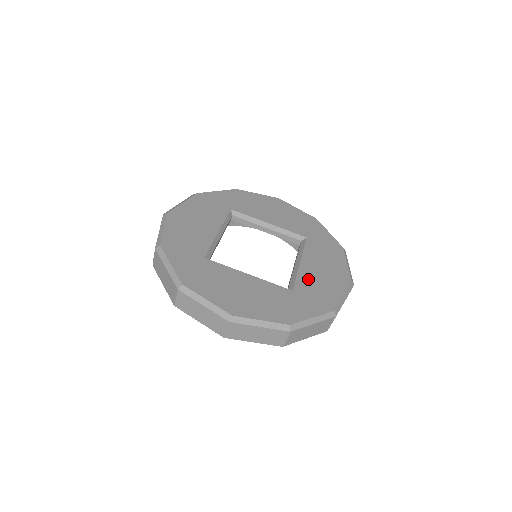
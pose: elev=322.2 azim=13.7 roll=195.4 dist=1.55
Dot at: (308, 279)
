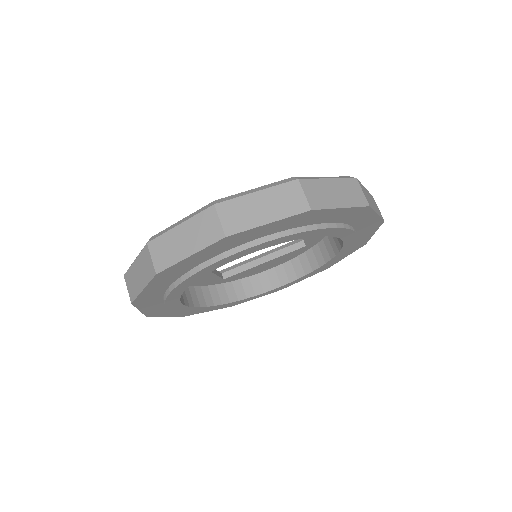
Dot at: occluded
